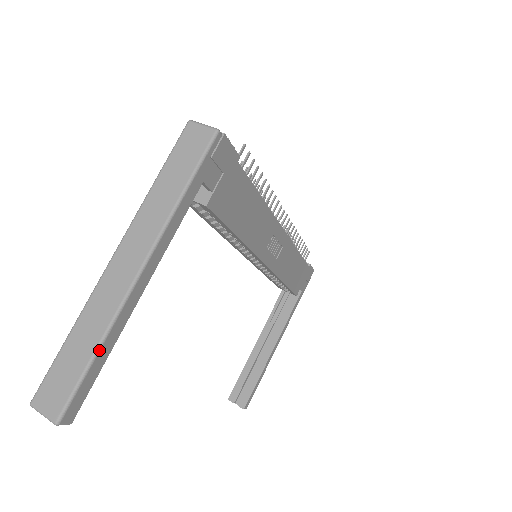
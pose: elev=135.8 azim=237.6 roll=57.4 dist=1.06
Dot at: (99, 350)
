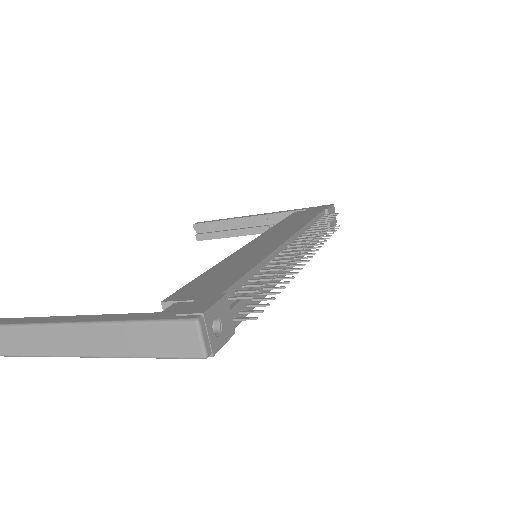
Dot at: (20, 356)
